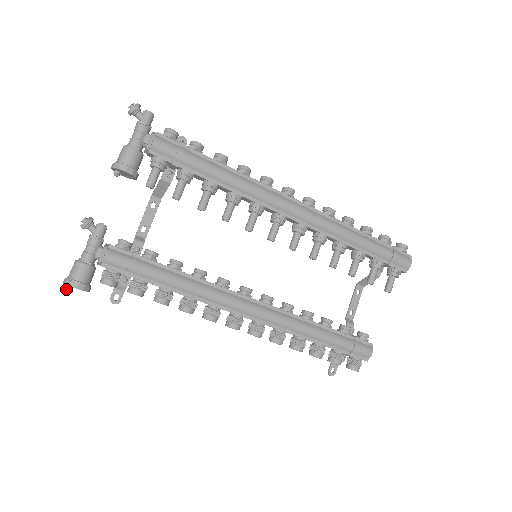
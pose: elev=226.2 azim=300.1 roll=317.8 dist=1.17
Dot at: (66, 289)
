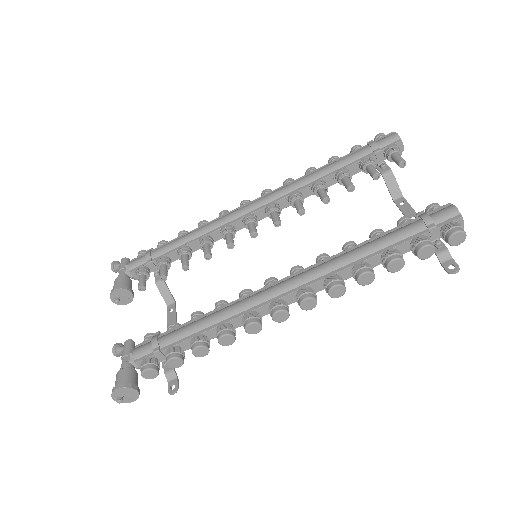
Dot at: (117, 402)
